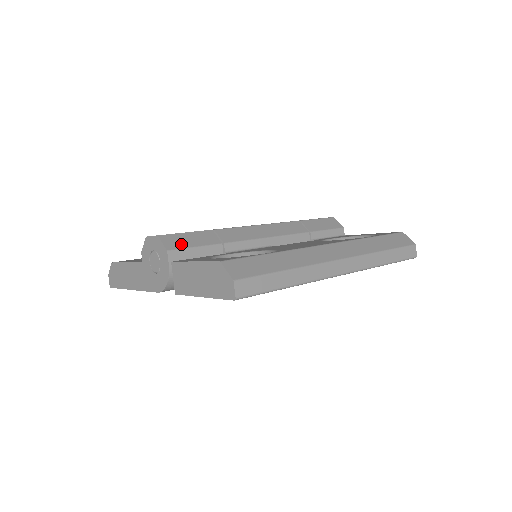
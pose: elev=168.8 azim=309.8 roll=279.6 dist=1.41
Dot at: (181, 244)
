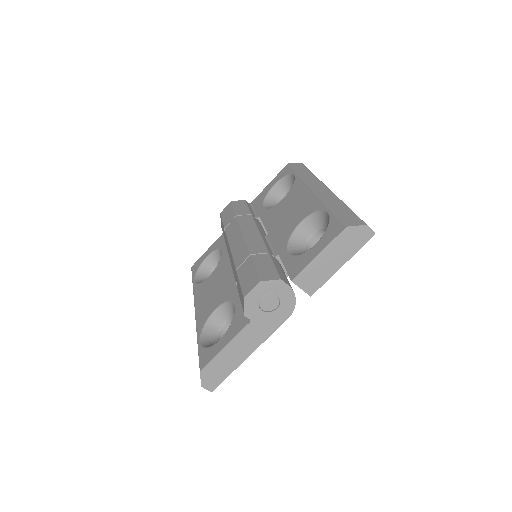
Dot at: (272, 272)
